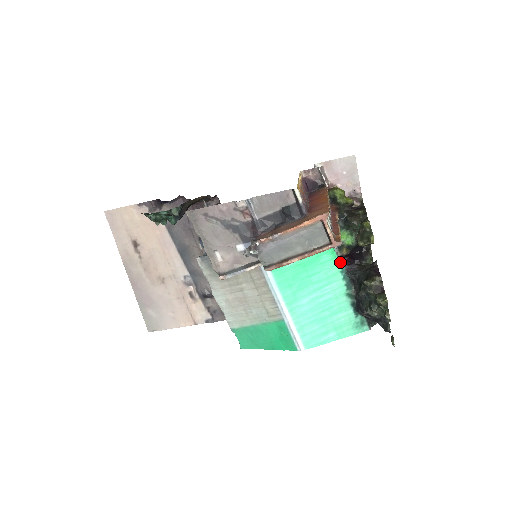
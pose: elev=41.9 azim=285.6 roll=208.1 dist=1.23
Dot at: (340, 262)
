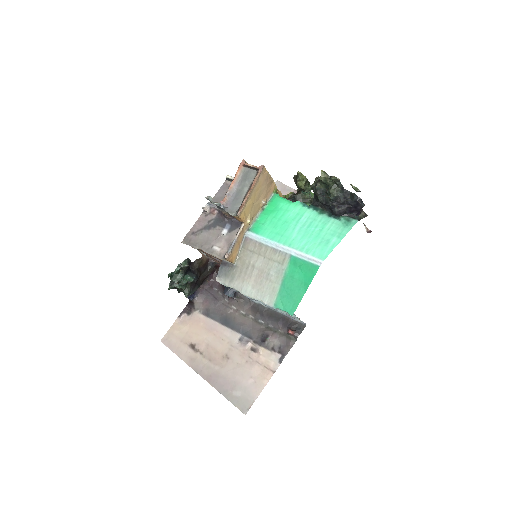
Dot at: (297, 202)
